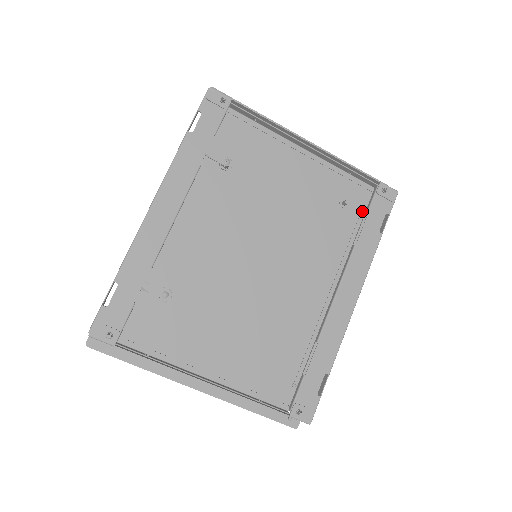
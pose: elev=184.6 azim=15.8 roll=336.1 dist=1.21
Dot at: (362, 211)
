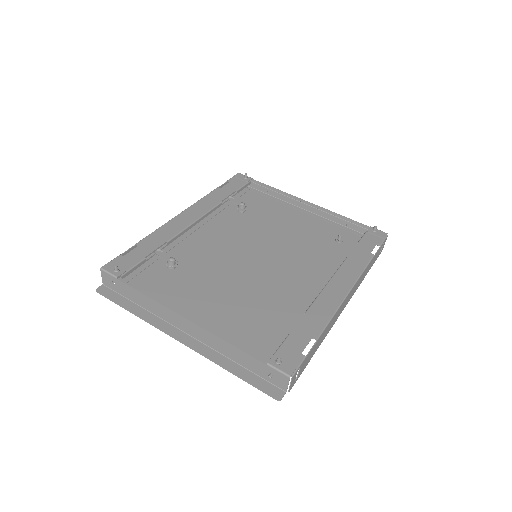
Dot at: occluded
